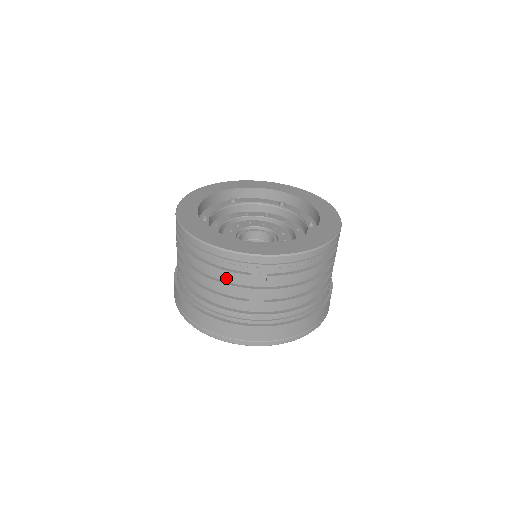
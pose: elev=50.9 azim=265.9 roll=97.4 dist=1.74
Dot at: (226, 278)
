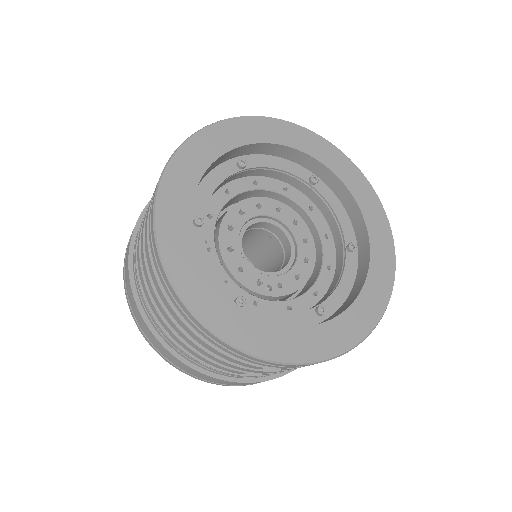
Dot at: occluded
